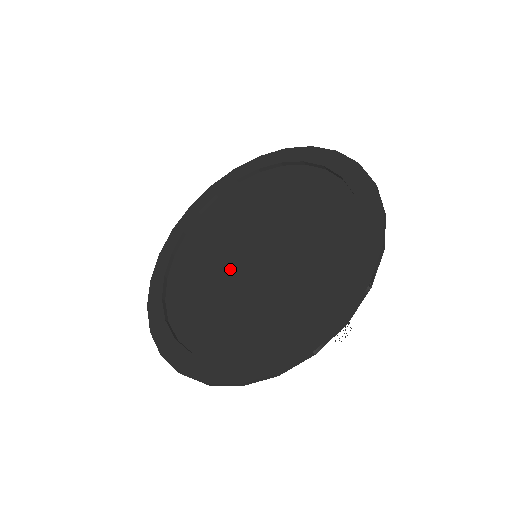
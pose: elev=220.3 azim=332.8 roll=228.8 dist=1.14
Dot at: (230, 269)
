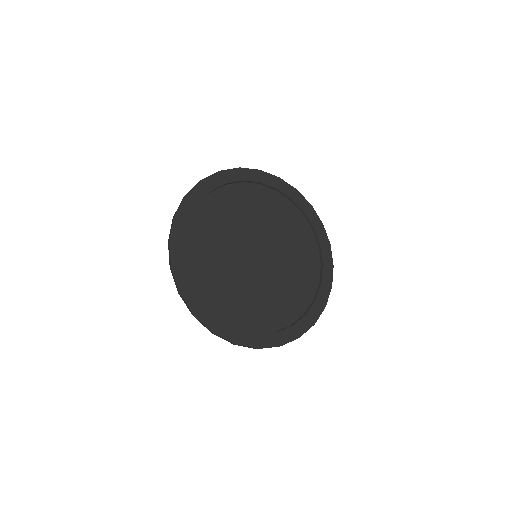
Dot at: (251, 272)
